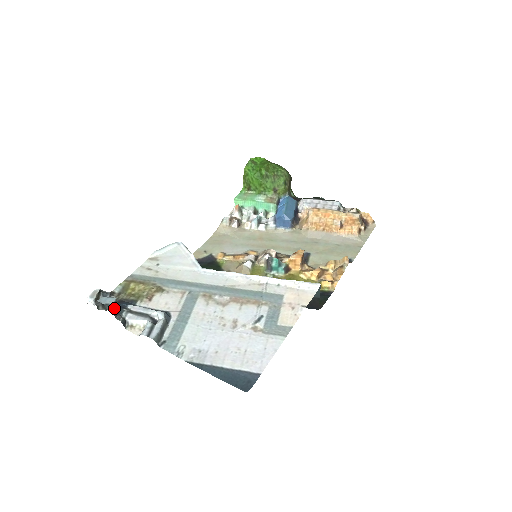
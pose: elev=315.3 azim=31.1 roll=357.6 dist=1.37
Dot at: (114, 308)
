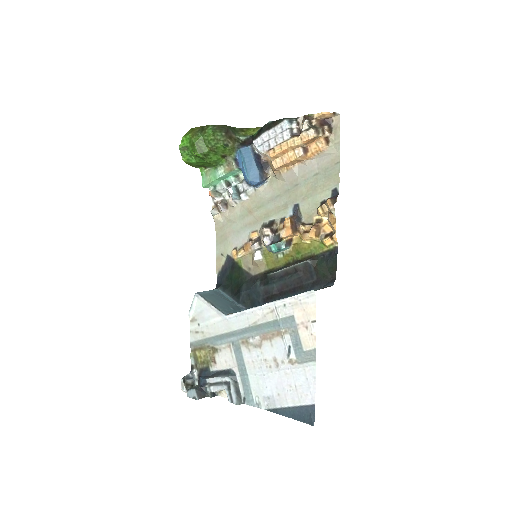
Dot at: (199, 396)
